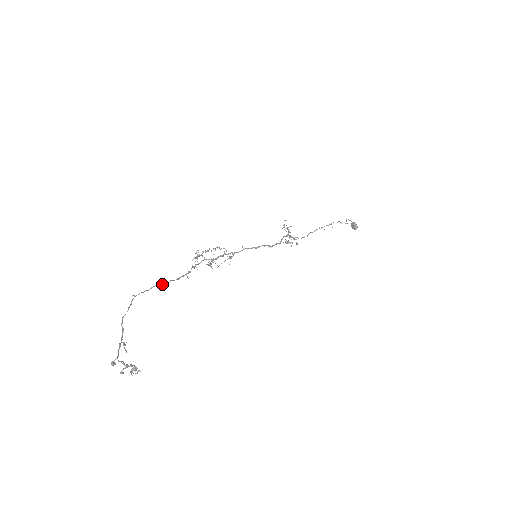
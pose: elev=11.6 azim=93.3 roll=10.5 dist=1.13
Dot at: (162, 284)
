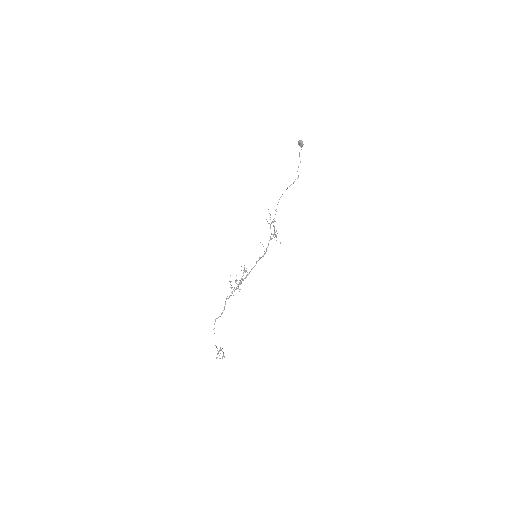
Dot at: occluded
